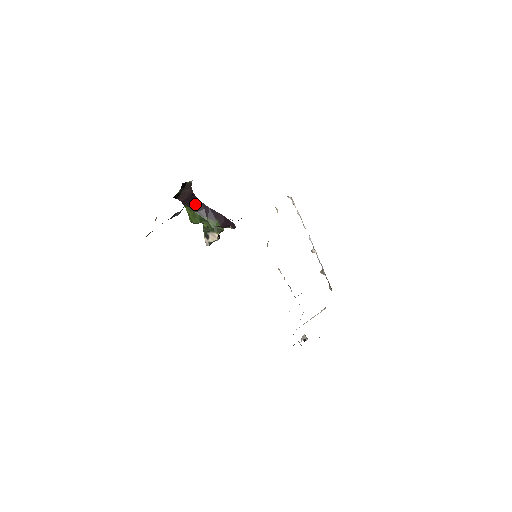
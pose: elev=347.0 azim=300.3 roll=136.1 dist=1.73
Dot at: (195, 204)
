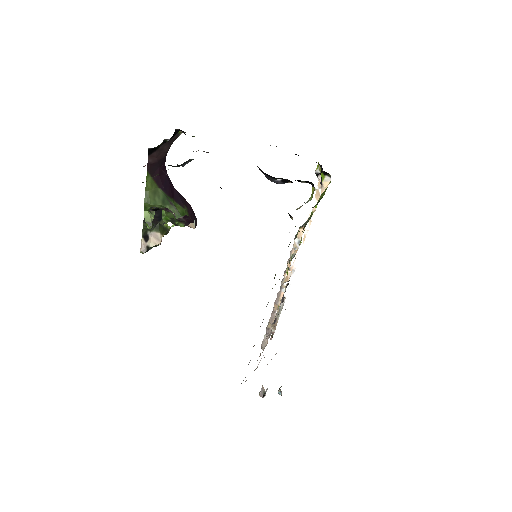
Dot at: (161, 175)
